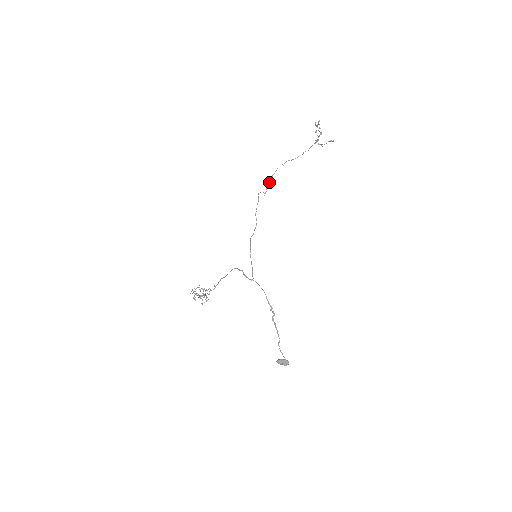
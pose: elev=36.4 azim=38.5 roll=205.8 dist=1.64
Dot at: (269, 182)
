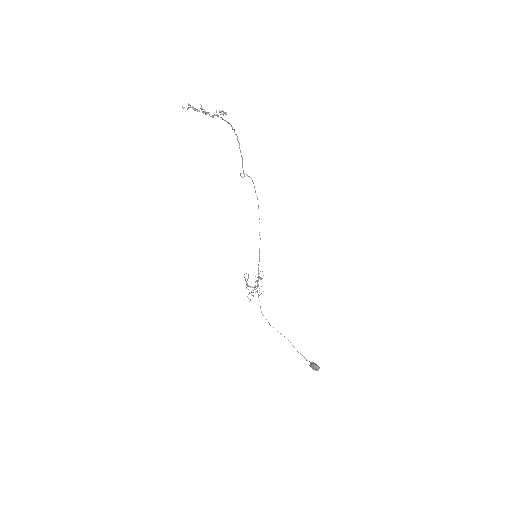
Dot at: occluded
